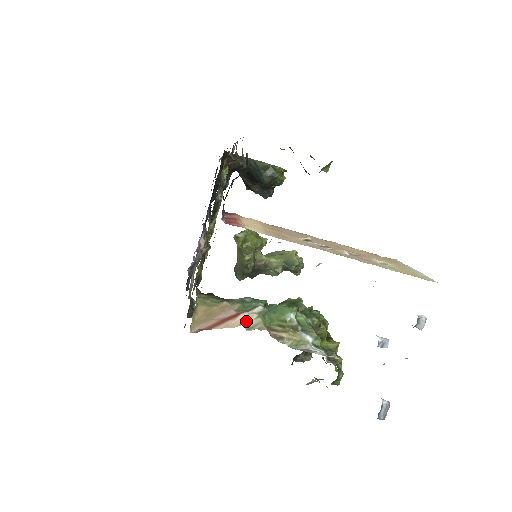
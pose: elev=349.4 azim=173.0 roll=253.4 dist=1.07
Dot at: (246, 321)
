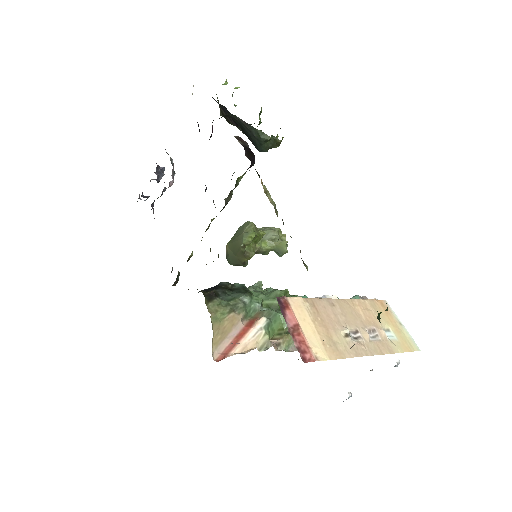
Dot at: (257, 341)
